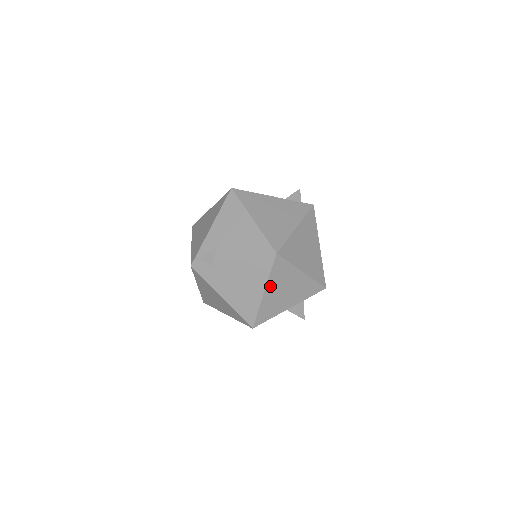
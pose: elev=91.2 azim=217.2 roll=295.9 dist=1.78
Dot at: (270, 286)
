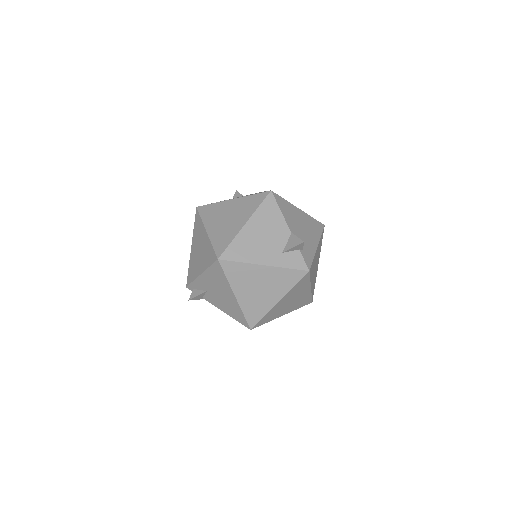
Dot at: occluded
